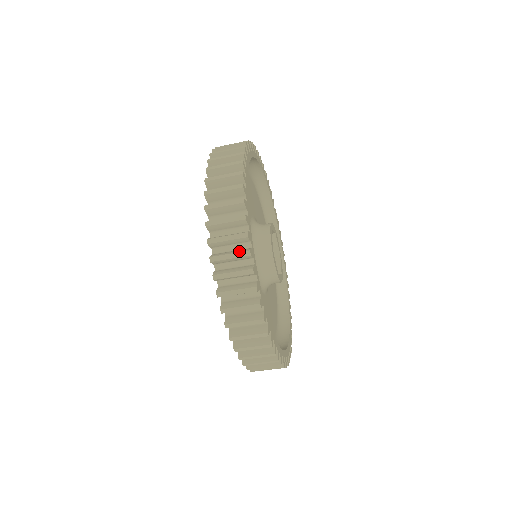
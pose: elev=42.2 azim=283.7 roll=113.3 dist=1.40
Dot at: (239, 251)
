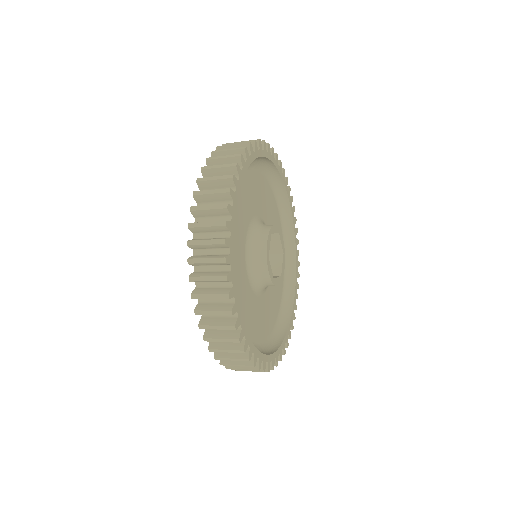
Dot at: (217, 275)
